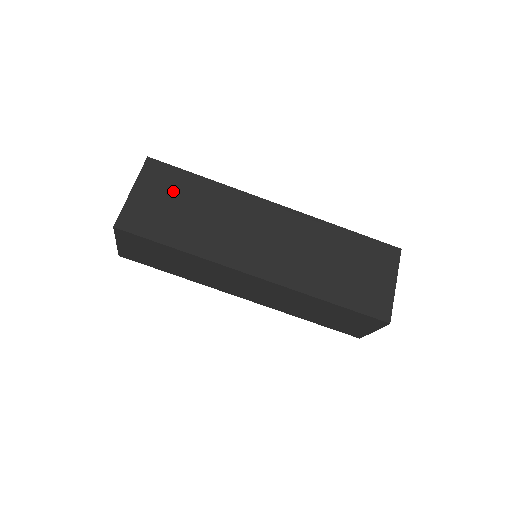
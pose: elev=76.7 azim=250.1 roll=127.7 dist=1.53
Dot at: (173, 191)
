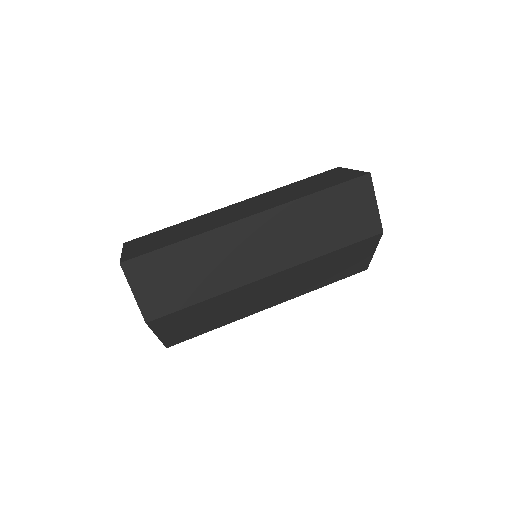
Dot at: (154, 237)
